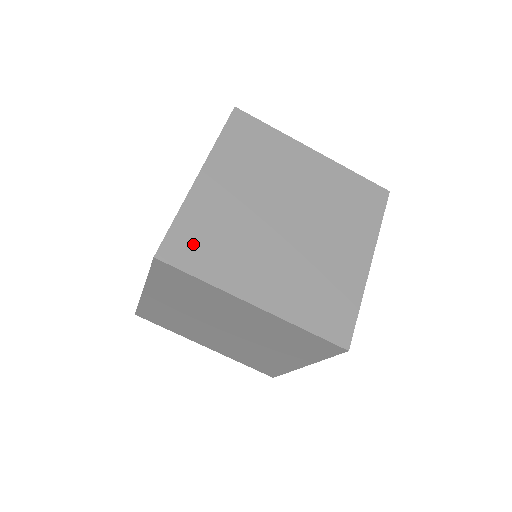
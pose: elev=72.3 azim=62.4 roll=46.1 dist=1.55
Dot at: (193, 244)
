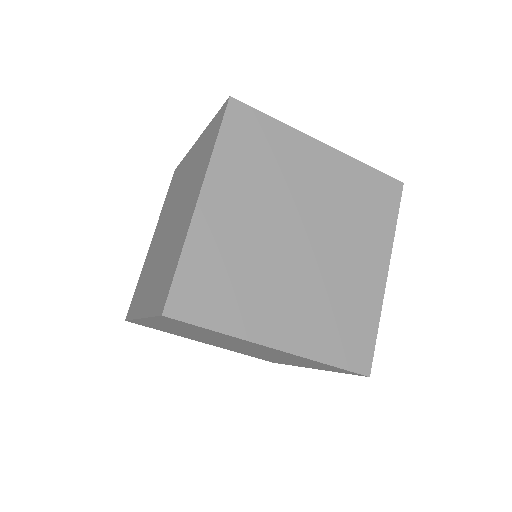
Dot at: (203, 290)
